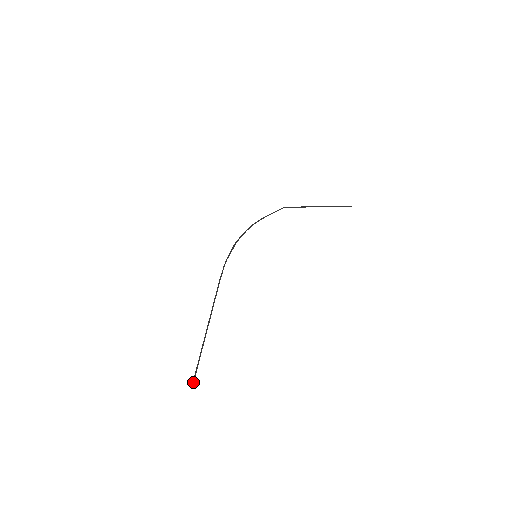
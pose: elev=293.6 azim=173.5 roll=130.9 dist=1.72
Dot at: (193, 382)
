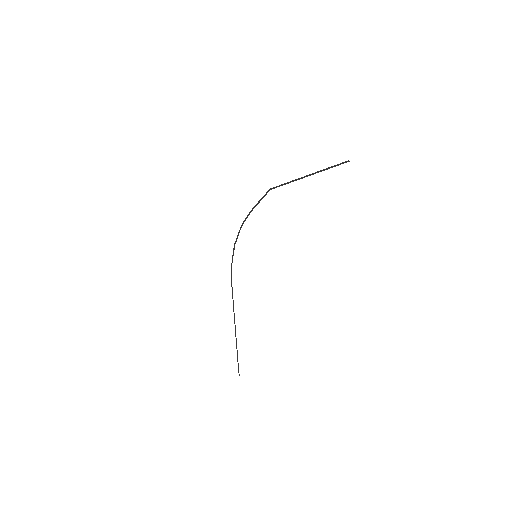
Dot at: (238, 372)
